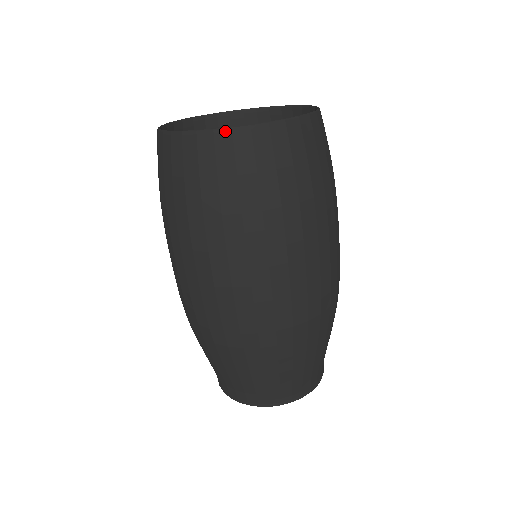
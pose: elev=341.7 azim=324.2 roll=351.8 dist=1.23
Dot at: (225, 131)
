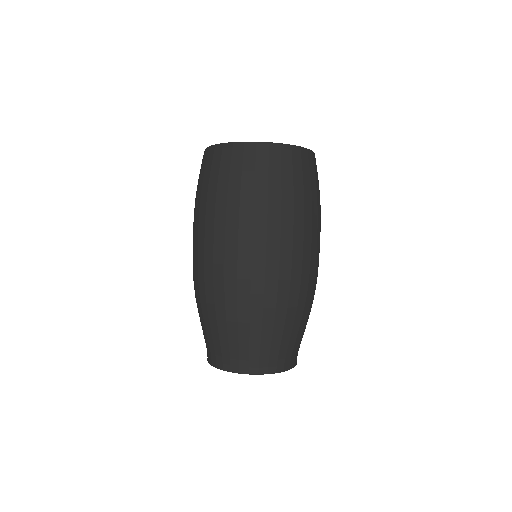
Dot at: (240, 144)
